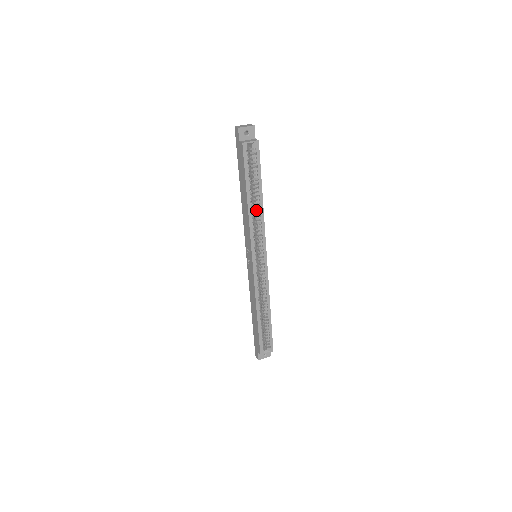
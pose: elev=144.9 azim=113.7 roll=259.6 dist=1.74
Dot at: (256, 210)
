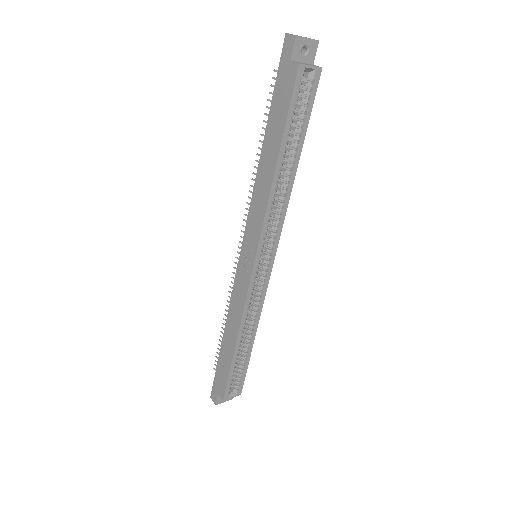
Dot at: (281, 185)
